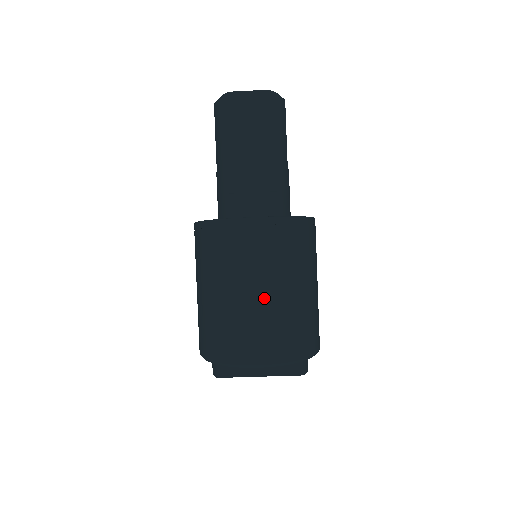
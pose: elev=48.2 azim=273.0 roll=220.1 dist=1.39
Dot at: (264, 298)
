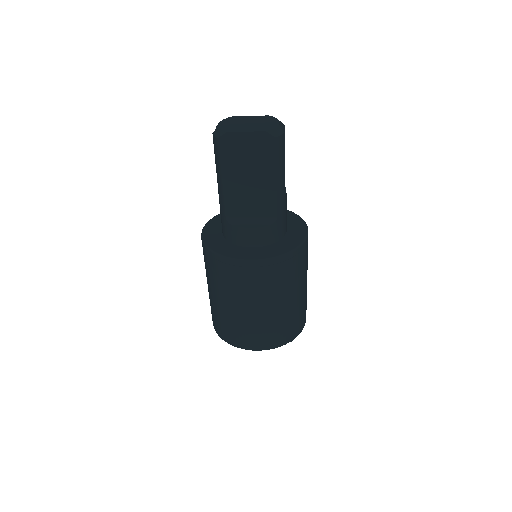
Dot at: (260, 313)
